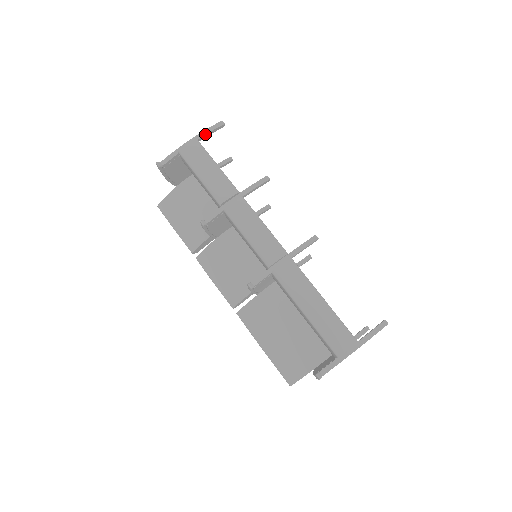
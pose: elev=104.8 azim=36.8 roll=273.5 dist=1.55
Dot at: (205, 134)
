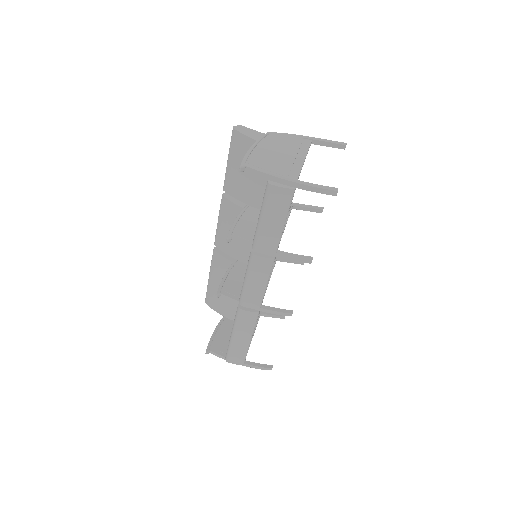
Dot at: (308, 190)
